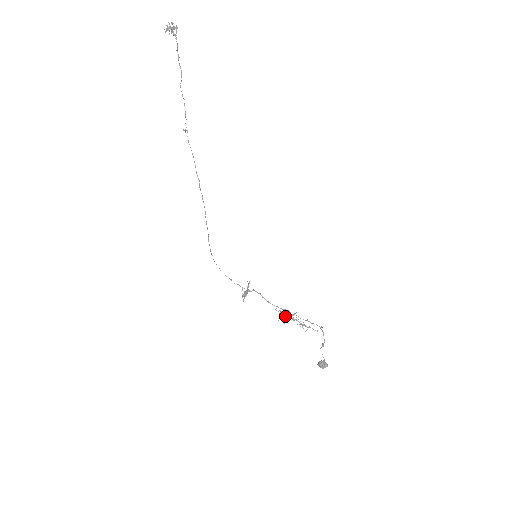
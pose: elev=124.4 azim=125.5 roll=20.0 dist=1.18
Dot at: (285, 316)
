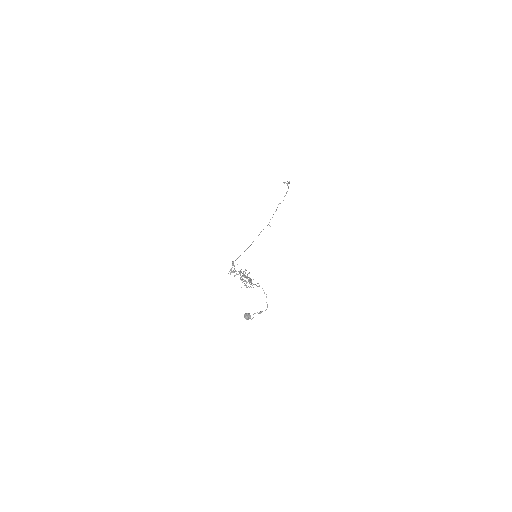
Dot at: (243, 271)
